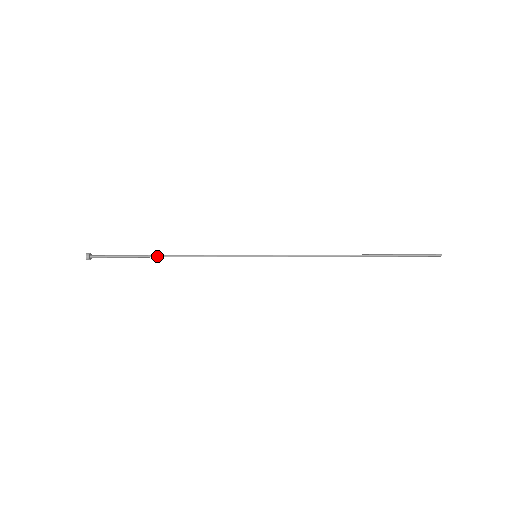
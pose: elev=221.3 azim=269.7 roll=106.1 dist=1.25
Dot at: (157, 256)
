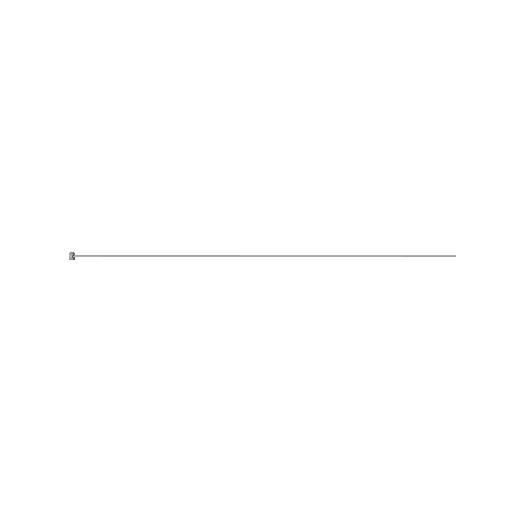
Dot at: (148, 256)
